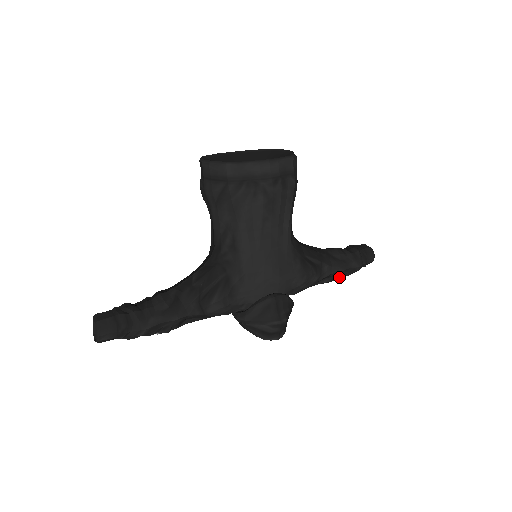
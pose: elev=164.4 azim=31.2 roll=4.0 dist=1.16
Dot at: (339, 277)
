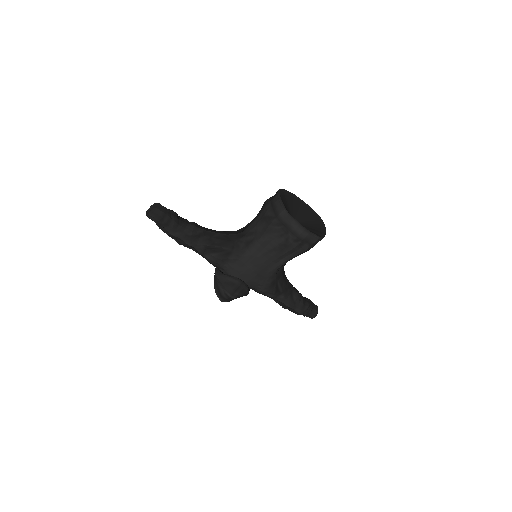
Dot at: (285, 307)
